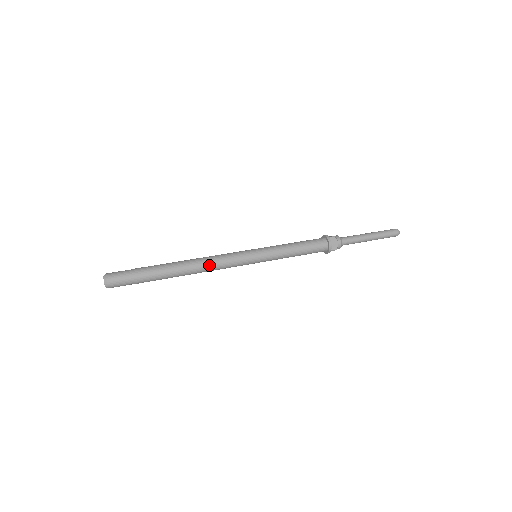
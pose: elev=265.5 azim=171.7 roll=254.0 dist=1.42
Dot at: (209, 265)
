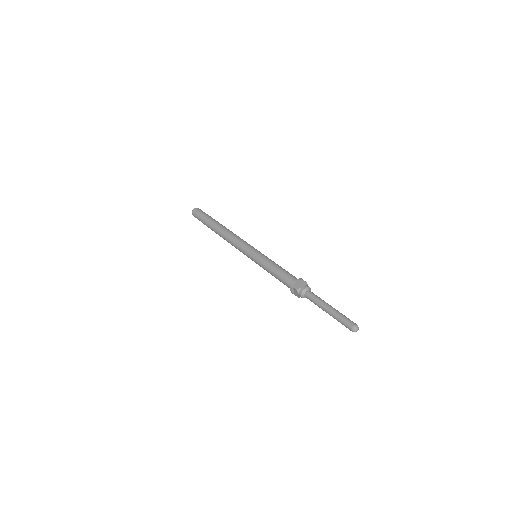
Dot at: (231, 236)
